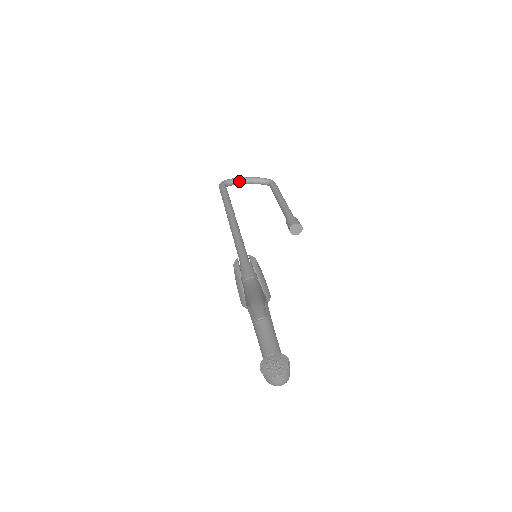
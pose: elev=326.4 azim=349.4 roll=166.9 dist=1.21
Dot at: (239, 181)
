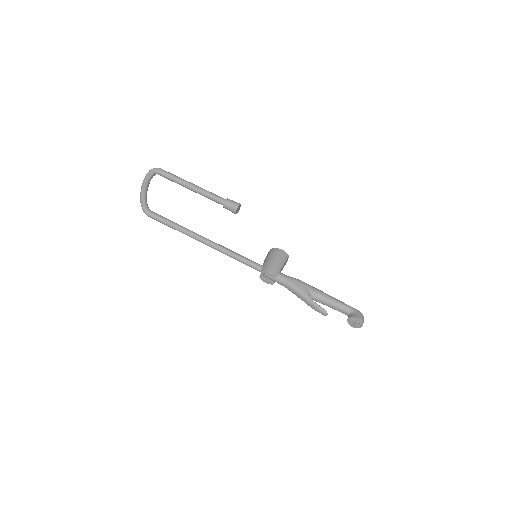
Dot at: (145, 196)
